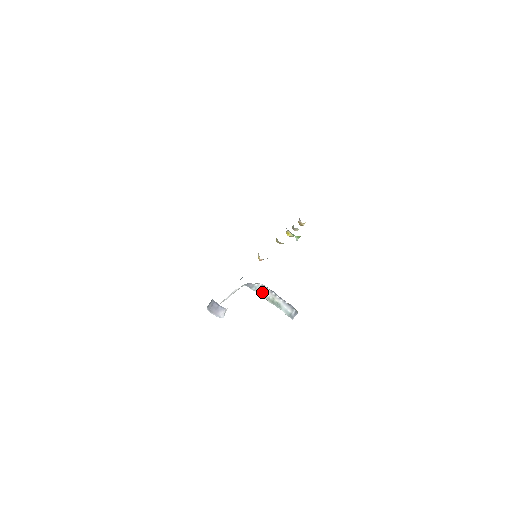
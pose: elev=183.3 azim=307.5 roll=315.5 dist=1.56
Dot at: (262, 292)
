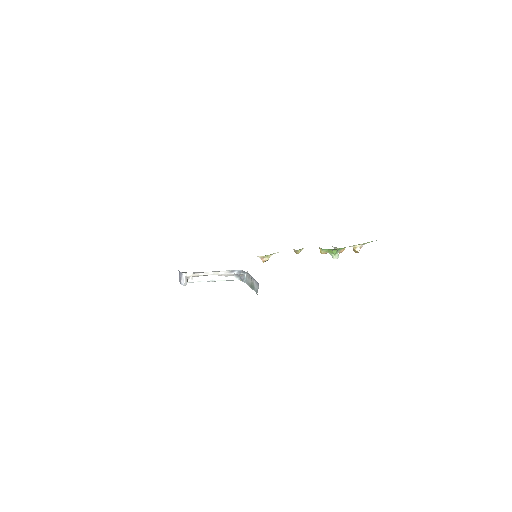
Dot at: (248, 281)
